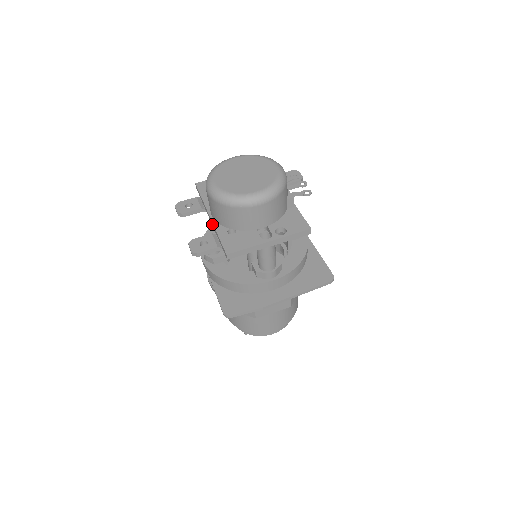
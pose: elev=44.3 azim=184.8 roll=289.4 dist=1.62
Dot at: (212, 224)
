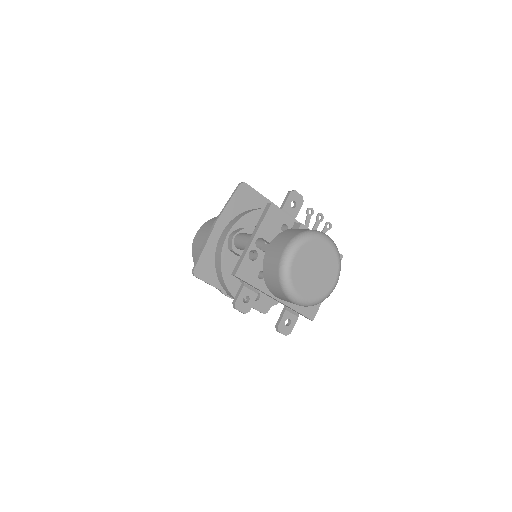
Dot at: occluded
